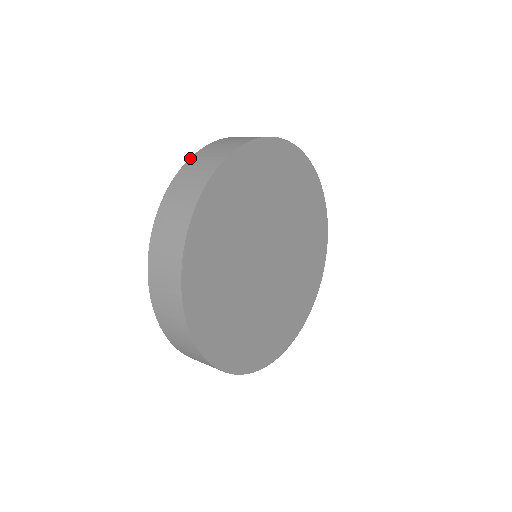
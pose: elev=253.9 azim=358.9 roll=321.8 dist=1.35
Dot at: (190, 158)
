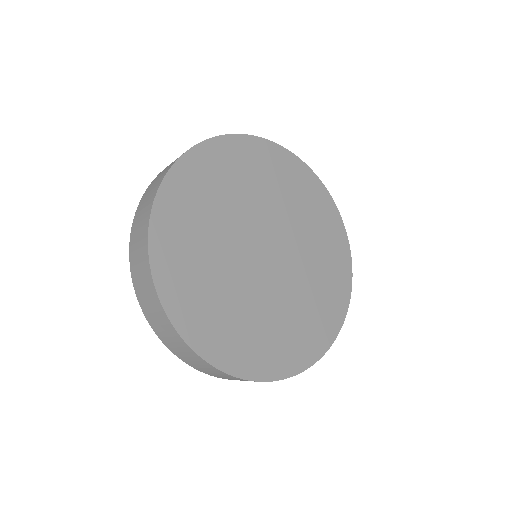
Dot at: occluded
